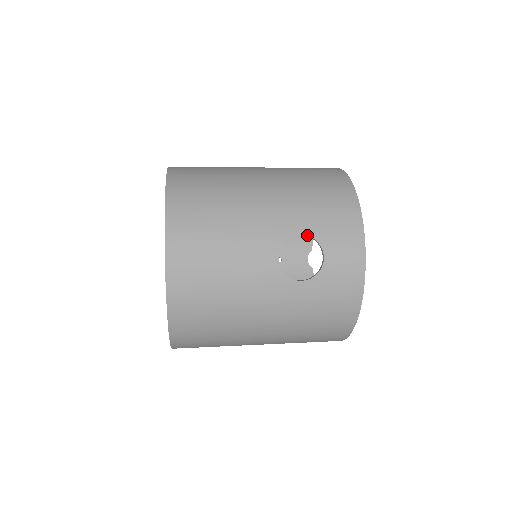
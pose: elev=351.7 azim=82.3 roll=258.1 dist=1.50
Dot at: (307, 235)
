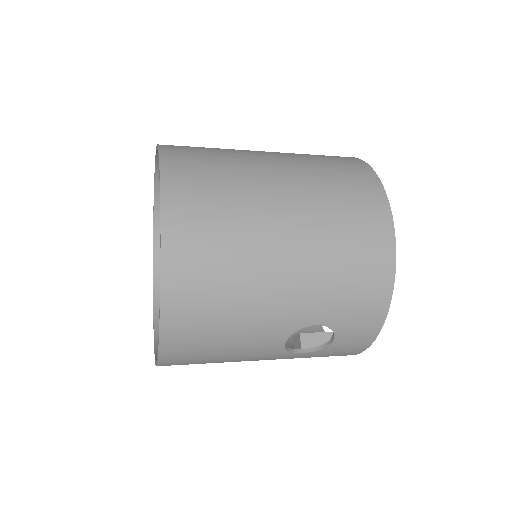
Dot at: (323, 325)
